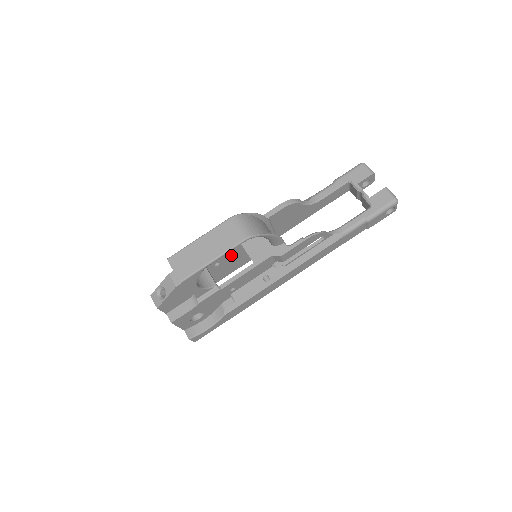
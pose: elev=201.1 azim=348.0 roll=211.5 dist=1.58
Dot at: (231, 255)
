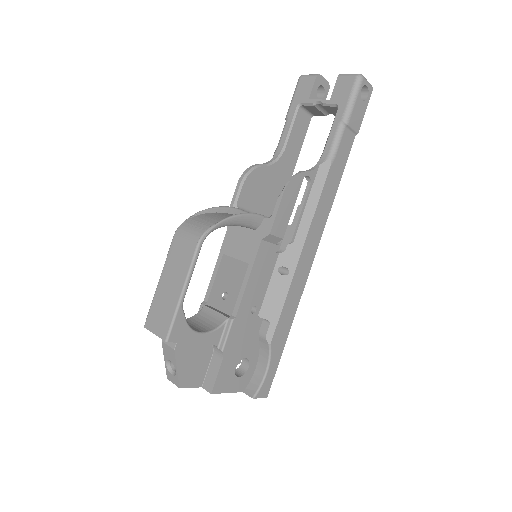
Dot at: (231, 275)
